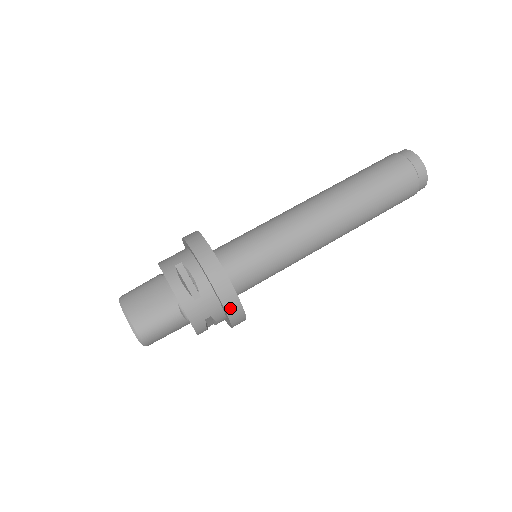
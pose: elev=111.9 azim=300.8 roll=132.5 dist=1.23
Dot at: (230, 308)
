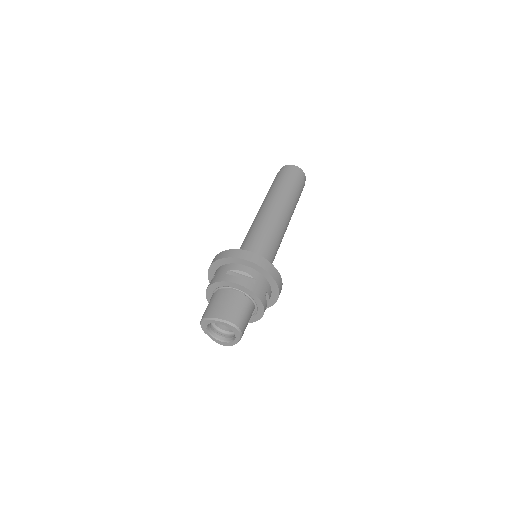
Dot at: (275, 277)
